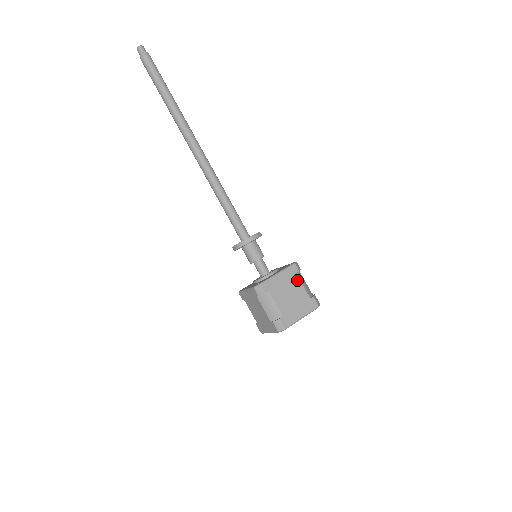
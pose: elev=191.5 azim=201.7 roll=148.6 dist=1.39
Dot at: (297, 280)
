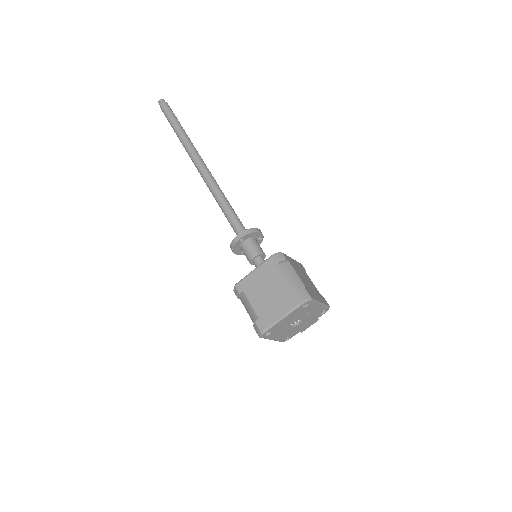
Dot at: (307, 275)
